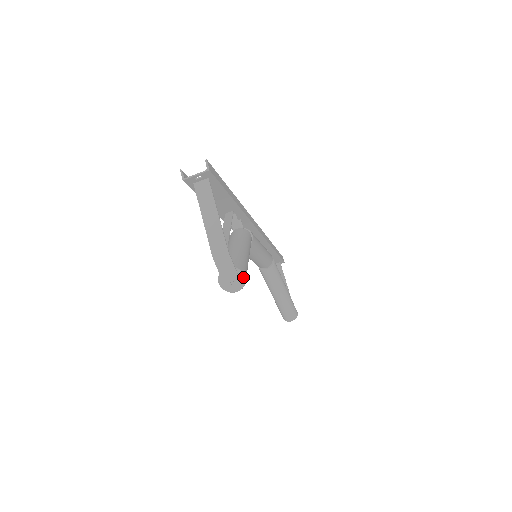
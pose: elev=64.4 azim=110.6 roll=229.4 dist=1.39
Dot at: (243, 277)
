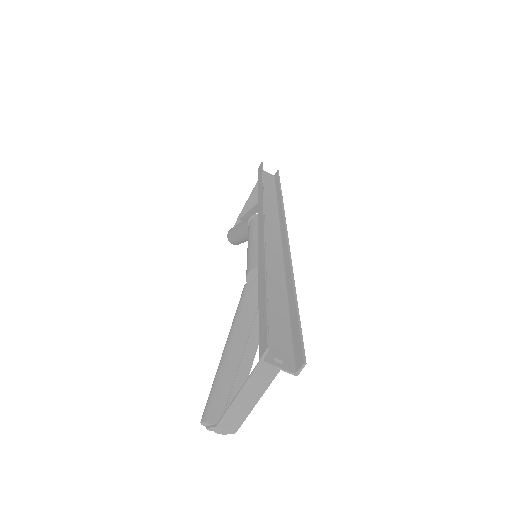
Dot at: occluded
